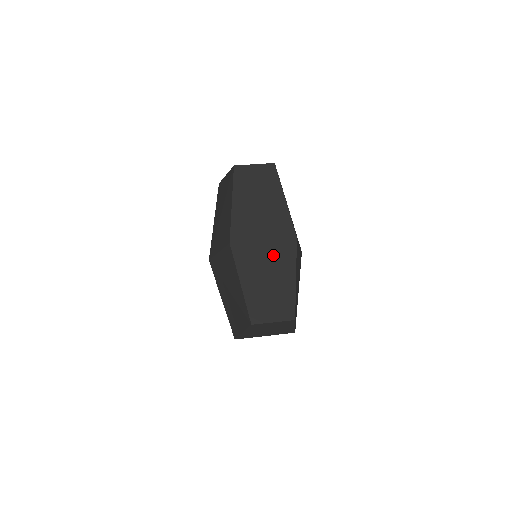
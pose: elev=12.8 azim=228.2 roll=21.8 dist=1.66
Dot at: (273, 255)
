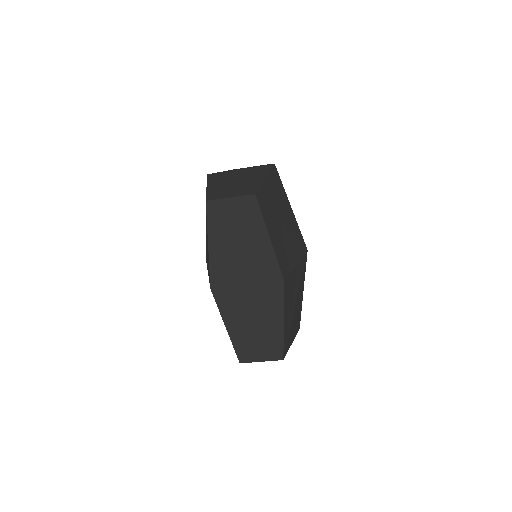
Dot at: (258, 300)
